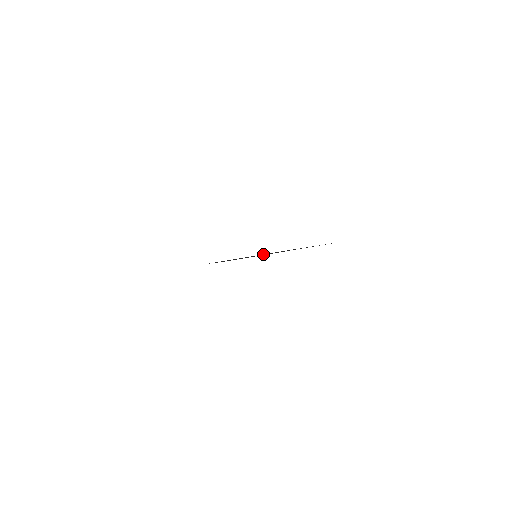
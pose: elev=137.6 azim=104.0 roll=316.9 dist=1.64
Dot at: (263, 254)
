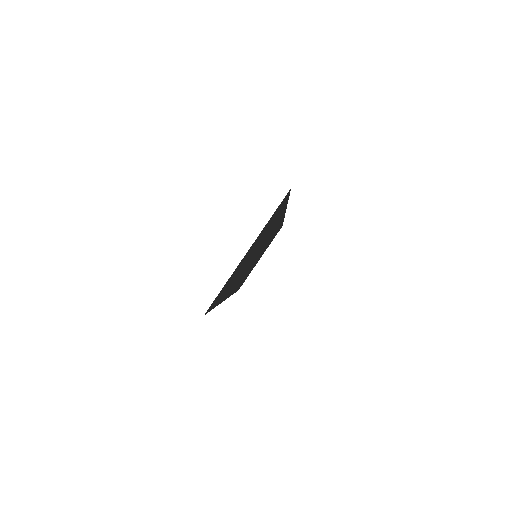
Dot at: occluded
